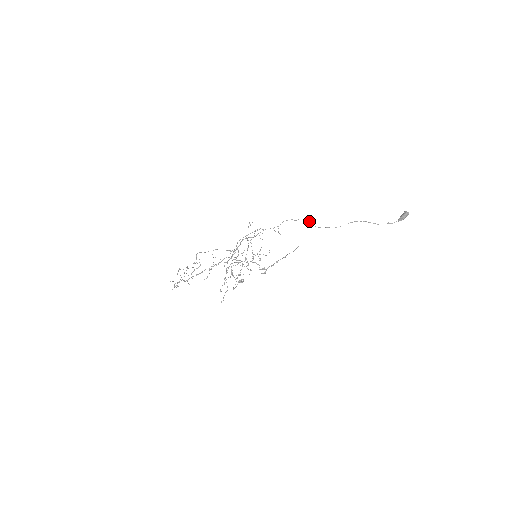
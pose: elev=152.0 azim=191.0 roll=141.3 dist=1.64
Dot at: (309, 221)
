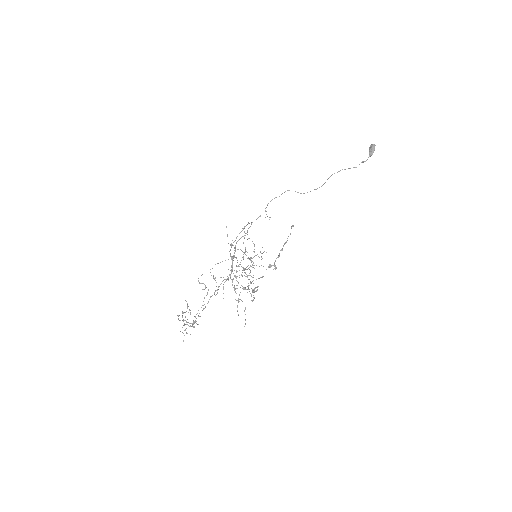
Dot at: occluded
